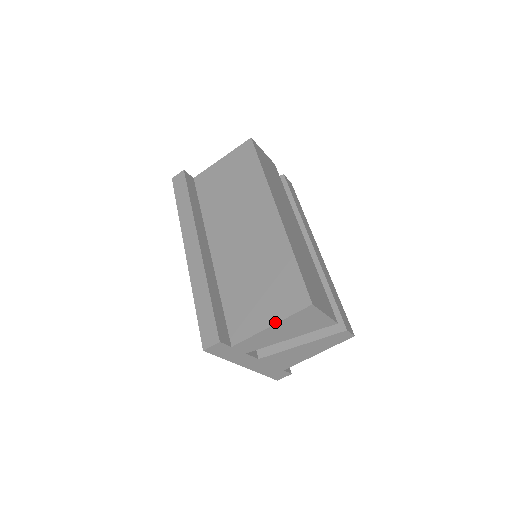
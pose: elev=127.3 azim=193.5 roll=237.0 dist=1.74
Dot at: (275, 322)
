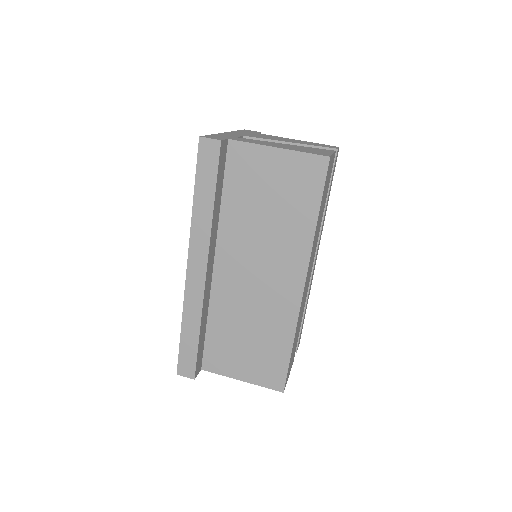
Dot at: (247, 381)
